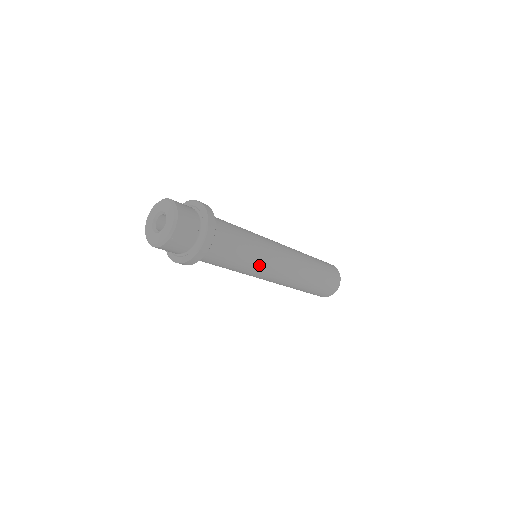
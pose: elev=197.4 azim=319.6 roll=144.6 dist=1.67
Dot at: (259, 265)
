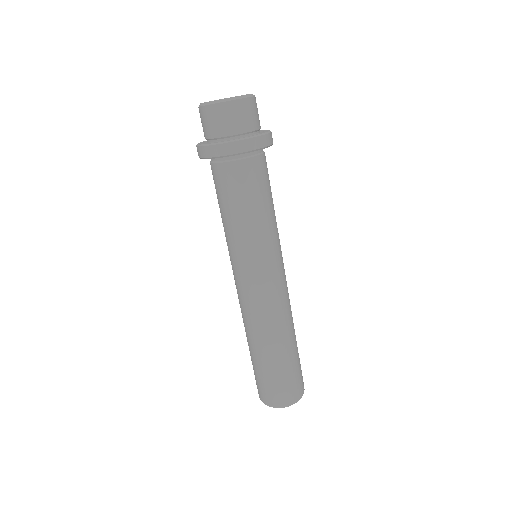
Dot at: occluded
